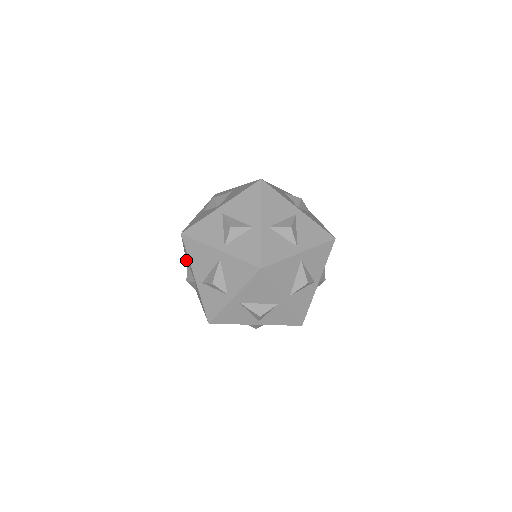
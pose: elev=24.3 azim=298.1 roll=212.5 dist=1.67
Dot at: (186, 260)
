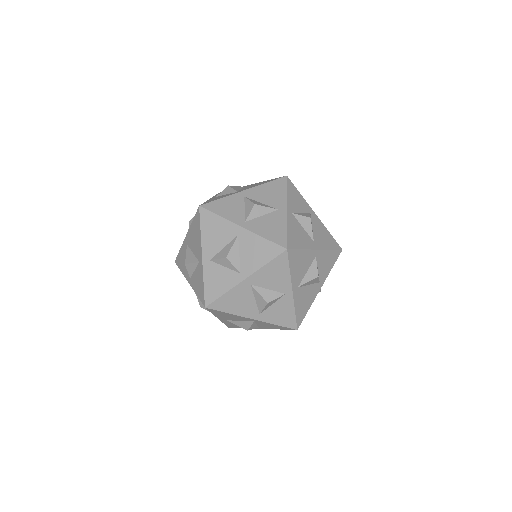
Dot at: occluded
